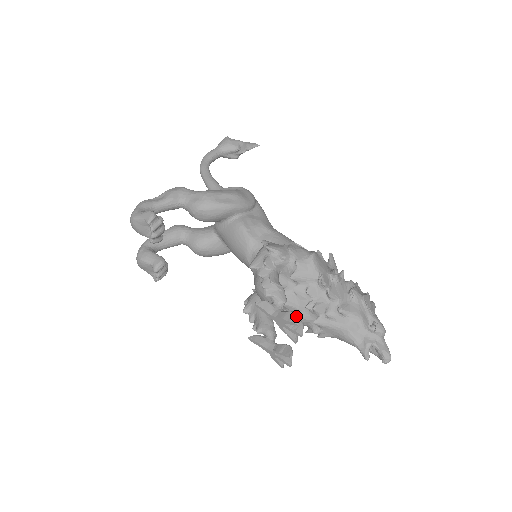
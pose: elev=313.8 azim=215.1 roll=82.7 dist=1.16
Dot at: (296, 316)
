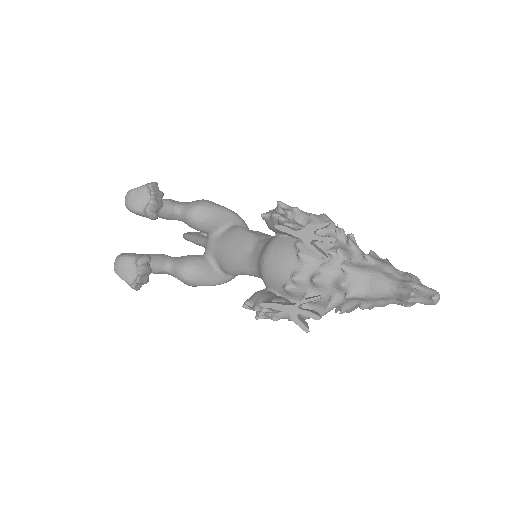
Dot at: (326, 222)
